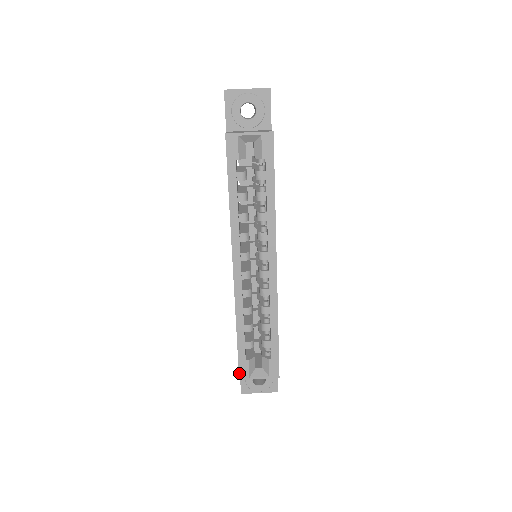
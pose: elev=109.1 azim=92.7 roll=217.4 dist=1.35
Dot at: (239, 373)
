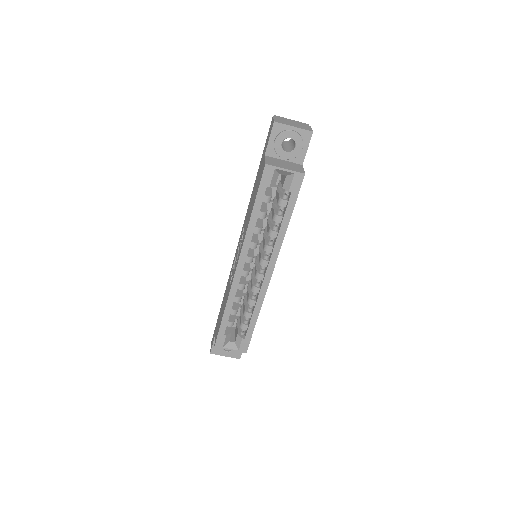
Dot at: (216, 342)
